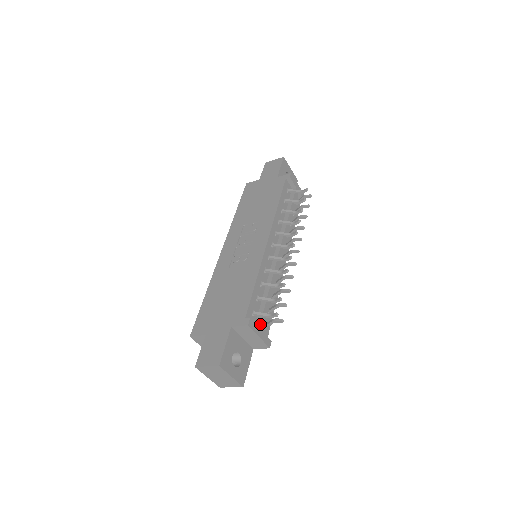
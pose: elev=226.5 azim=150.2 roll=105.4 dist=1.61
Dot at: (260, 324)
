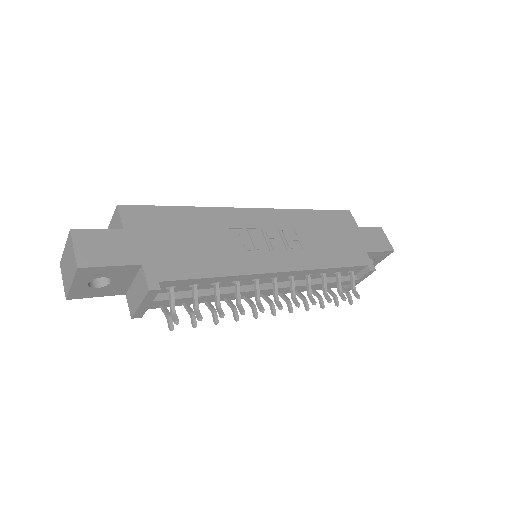
Dot at: (159, 301)
